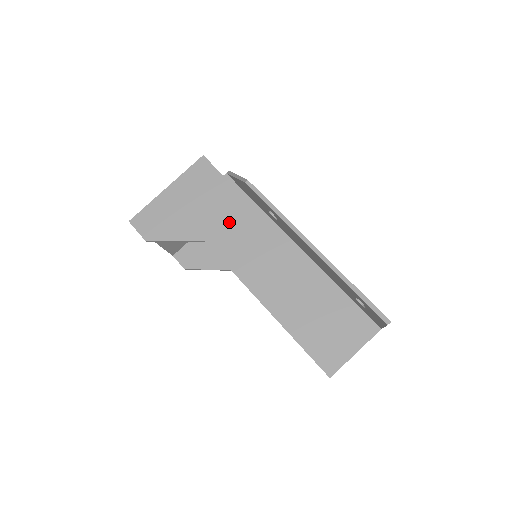
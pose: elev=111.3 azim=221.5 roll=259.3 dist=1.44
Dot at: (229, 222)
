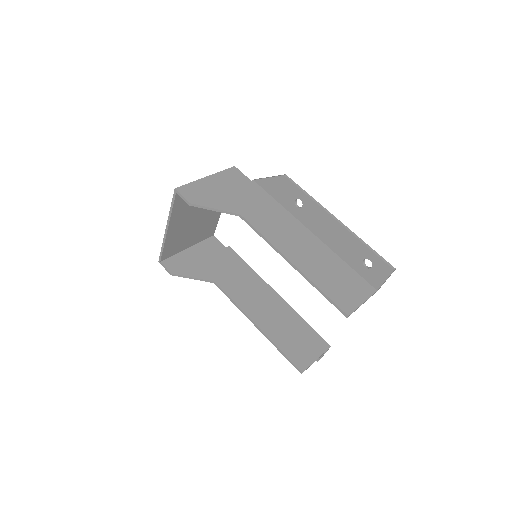
Dot at: (259, 207)
